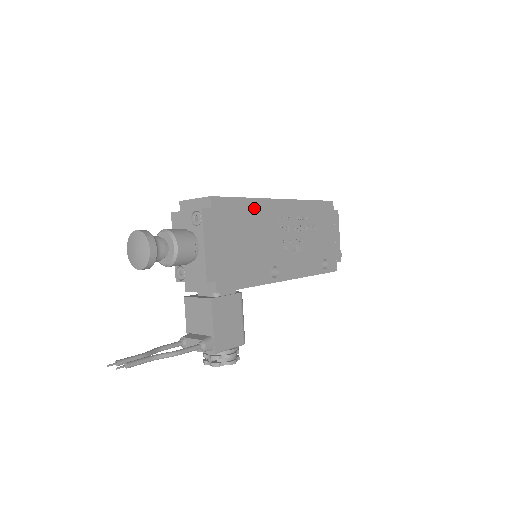
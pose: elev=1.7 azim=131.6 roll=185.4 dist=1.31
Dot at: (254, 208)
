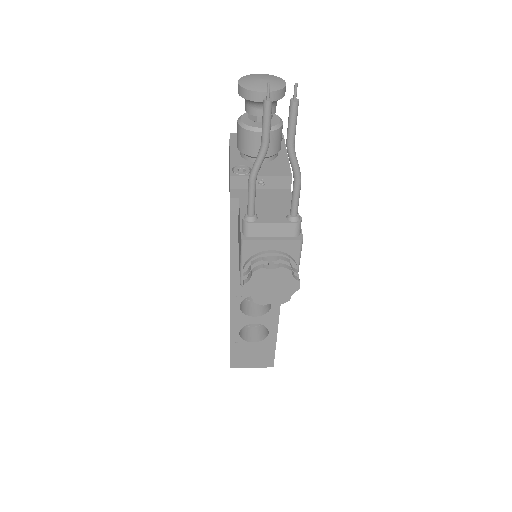
Dot at: occluded
